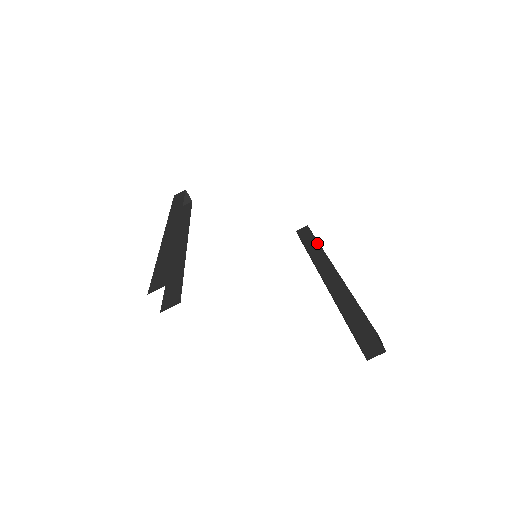
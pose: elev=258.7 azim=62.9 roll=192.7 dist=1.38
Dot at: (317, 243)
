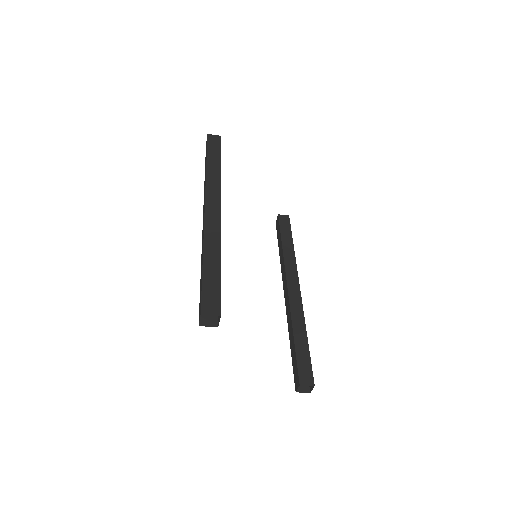
Dot at: (293, 247)
